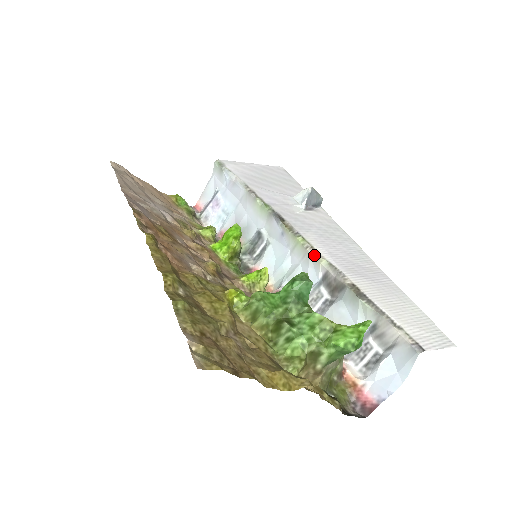
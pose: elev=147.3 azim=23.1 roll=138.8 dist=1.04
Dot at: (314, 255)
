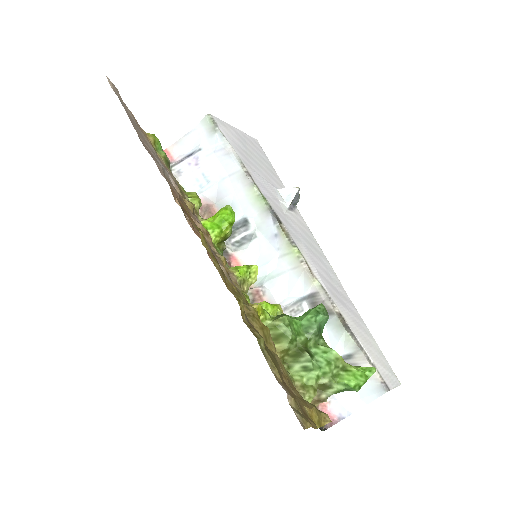
Dot at: (308, 272)
